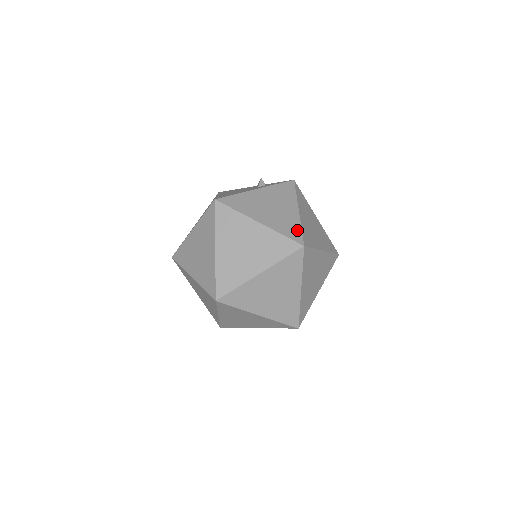
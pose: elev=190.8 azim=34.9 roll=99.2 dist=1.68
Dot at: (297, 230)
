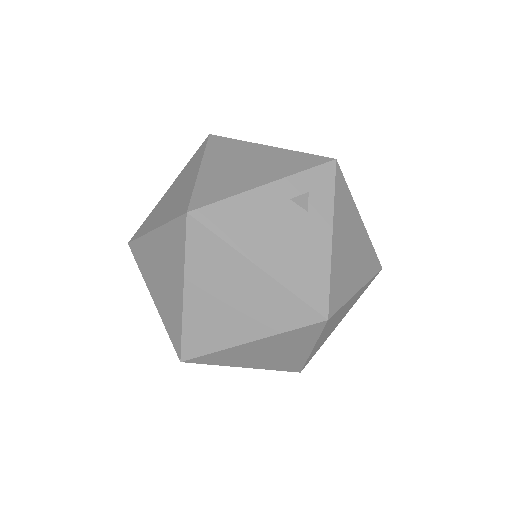
Dot at: (373, 254)
